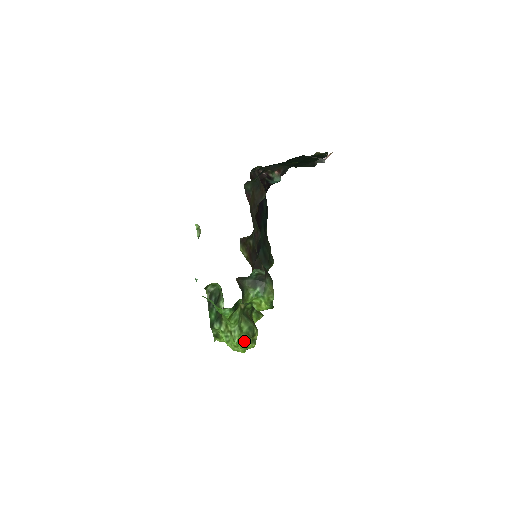
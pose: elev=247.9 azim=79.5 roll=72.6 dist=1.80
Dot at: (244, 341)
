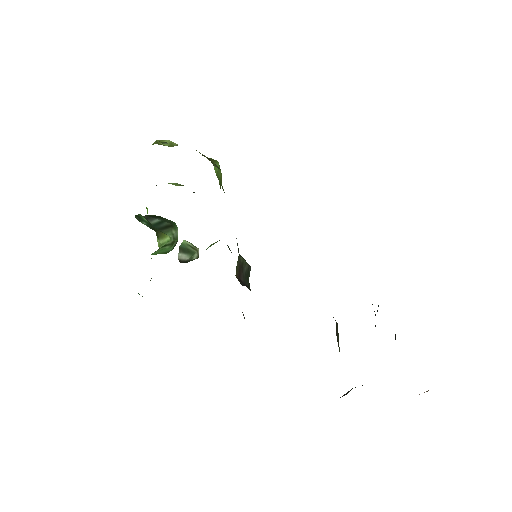
Dot at: occluded
